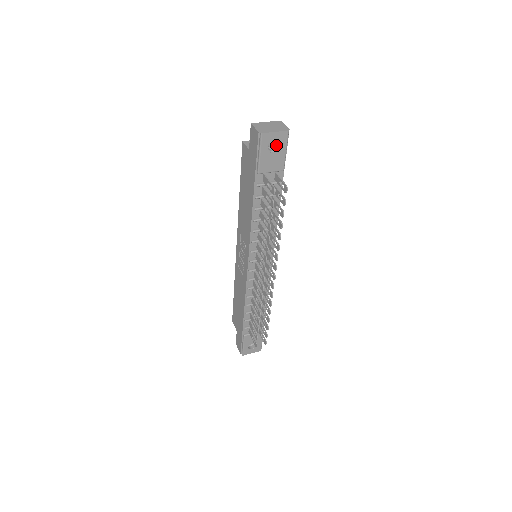
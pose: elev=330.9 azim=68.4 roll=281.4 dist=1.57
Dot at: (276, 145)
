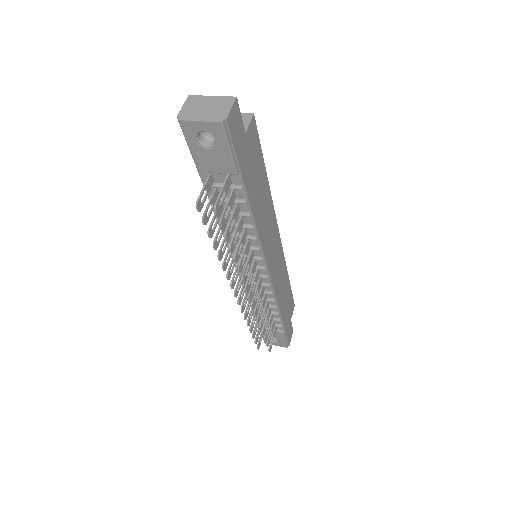
Dot at: occluded
